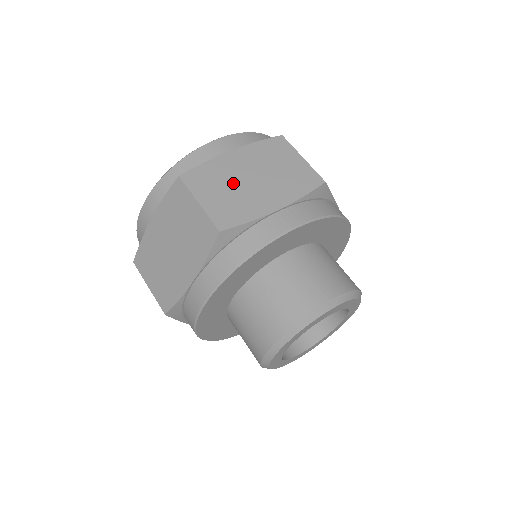
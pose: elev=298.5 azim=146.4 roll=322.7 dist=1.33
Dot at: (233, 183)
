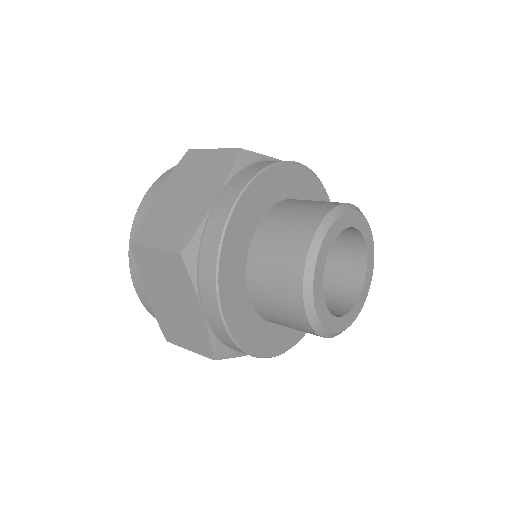
Dot at: occluded
